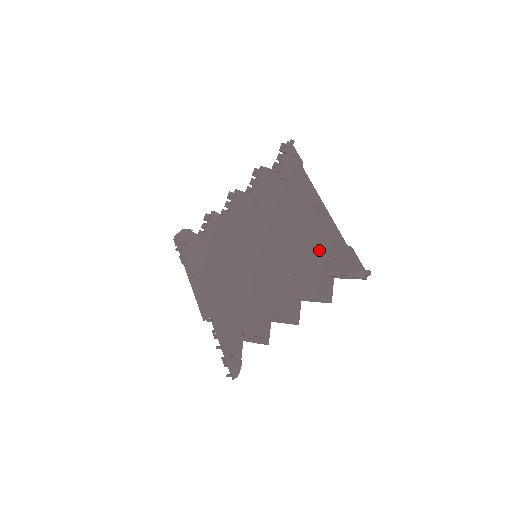
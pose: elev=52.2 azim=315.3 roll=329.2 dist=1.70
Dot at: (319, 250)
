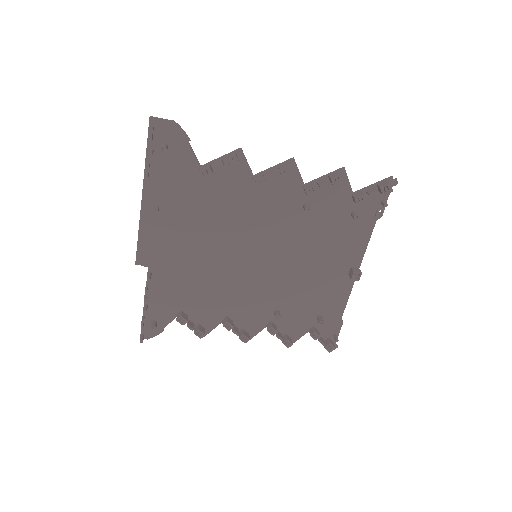
Dot at: (319, 304)
